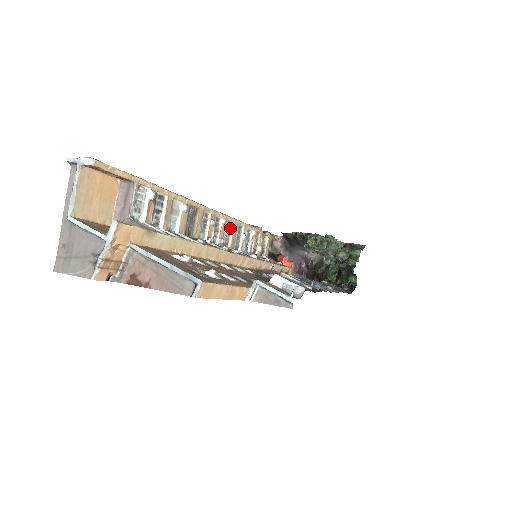
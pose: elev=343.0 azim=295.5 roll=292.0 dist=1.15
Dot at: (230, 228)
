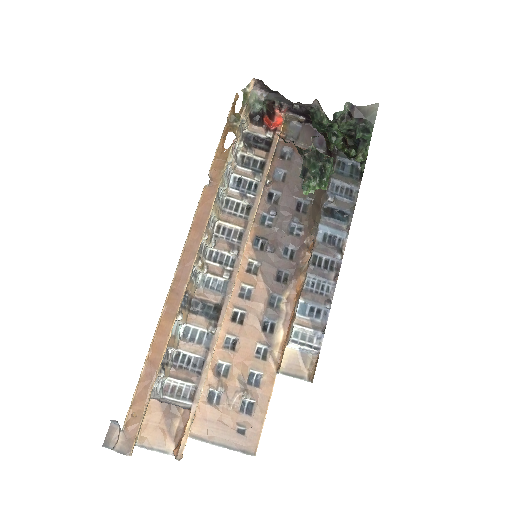
Dot at: (211, 216)
